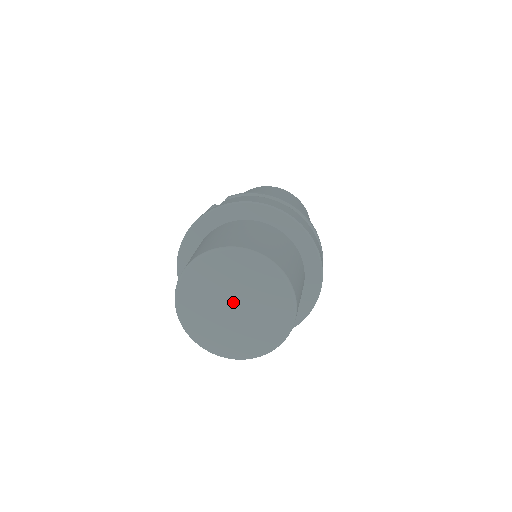
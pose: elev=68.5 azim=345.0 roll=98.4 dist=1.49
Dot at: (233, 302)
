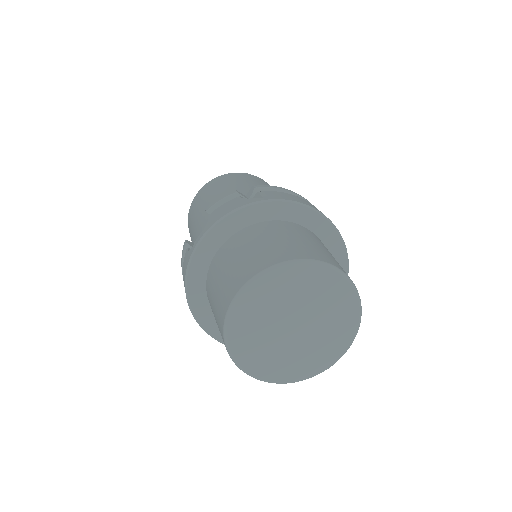
Dot at: (296, 321)
